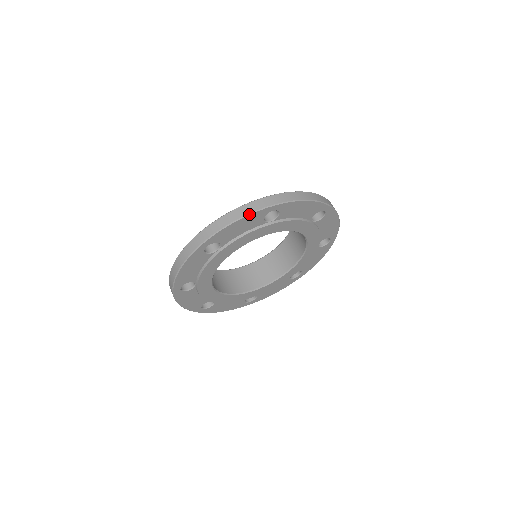
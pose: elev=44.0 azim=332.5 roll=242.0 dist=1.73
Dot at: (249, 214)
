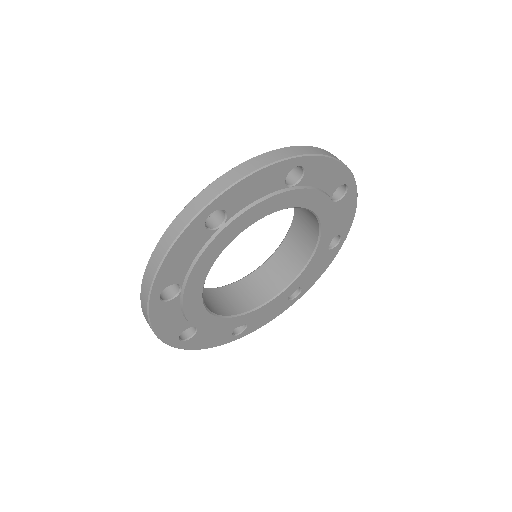
Dot at: (177, 238)
